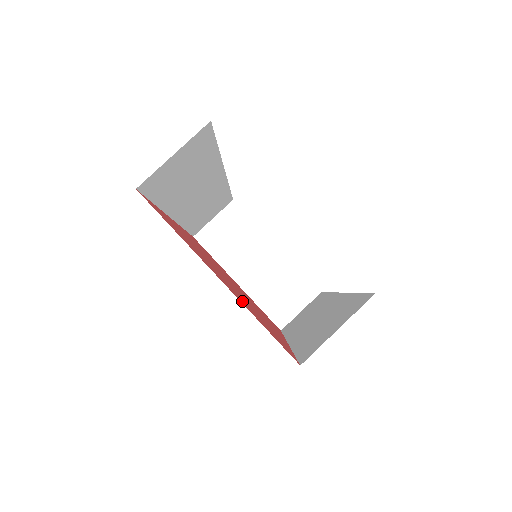
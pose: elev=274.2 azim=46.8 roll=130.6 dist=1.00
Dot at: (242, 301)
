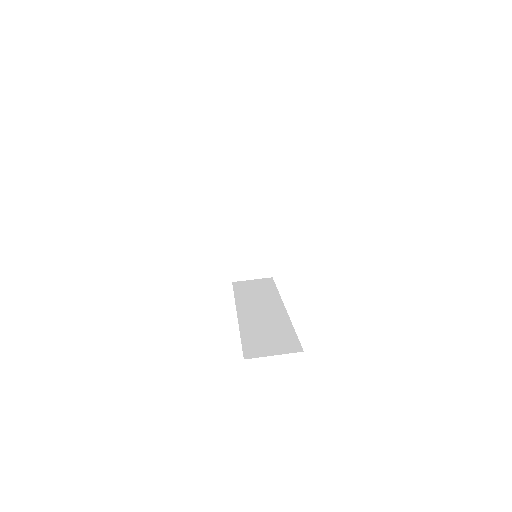
Dot at: occluded
